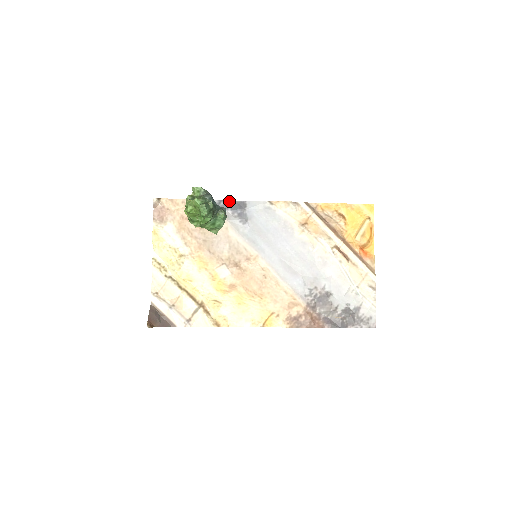
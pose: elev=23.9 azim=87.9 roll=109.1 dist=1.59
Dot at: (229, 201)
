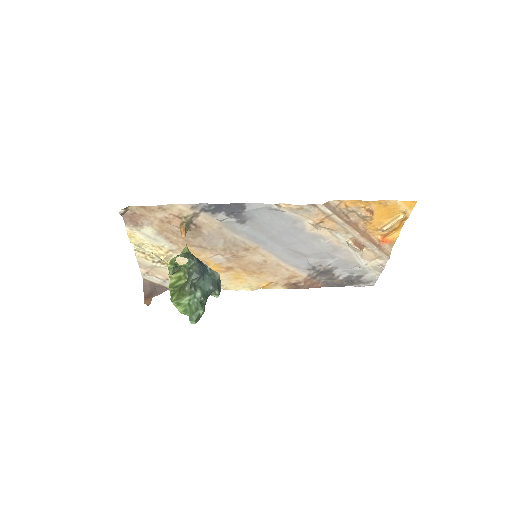
Dot at: (222, 205)
